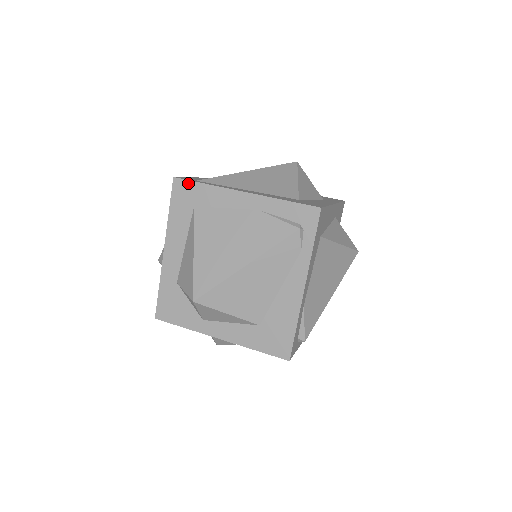
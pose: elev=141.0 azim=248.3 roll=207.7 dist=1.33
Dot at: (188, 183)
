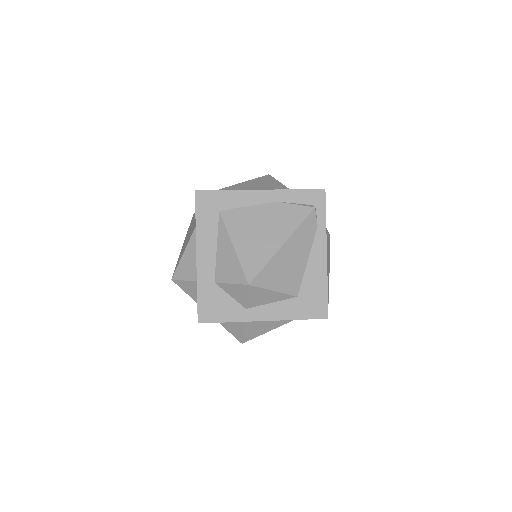
Dot at: (210, 192)
